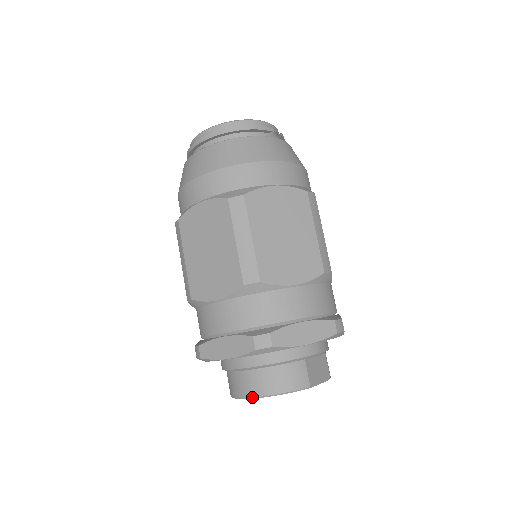
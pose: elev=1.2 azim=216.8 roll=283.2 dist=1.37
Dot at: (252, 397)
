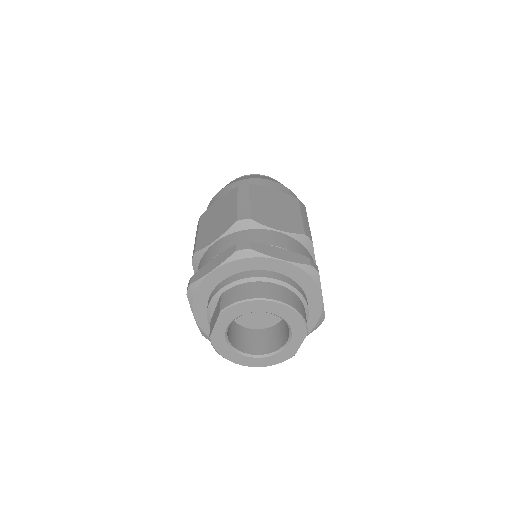
Dot at: (279, 300)
